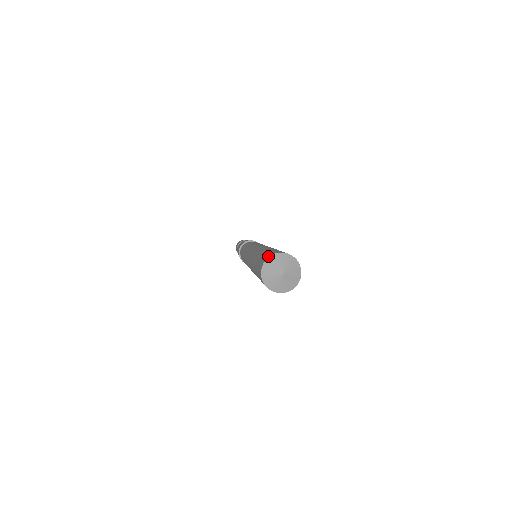
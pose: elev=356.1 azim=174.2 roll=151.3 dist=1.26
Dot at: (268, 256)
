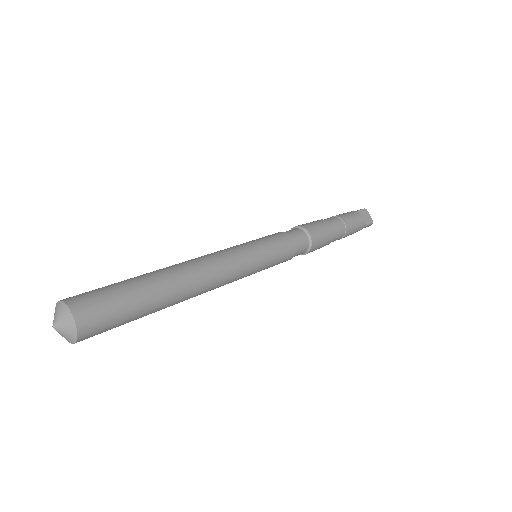
Dot at: occluded
